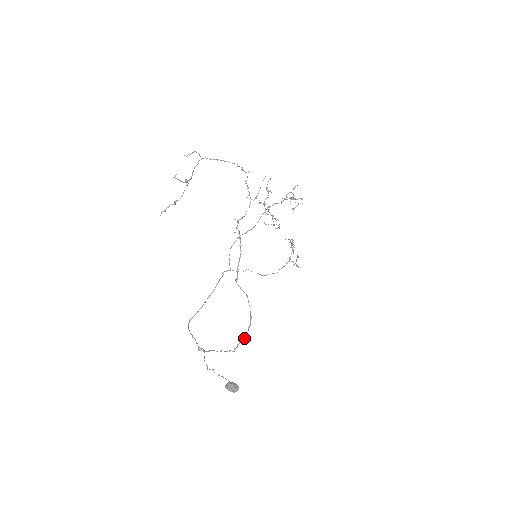
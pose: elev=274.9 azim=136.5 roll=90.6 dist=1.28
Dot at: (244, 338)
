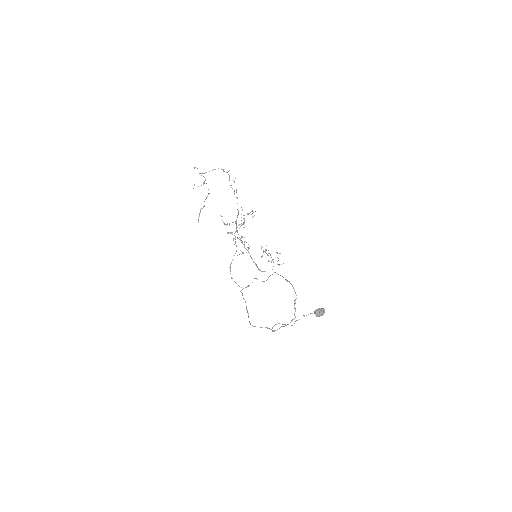
Dot at: occluded
